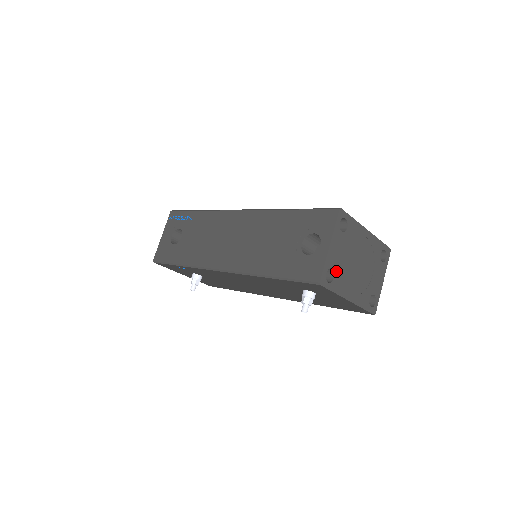
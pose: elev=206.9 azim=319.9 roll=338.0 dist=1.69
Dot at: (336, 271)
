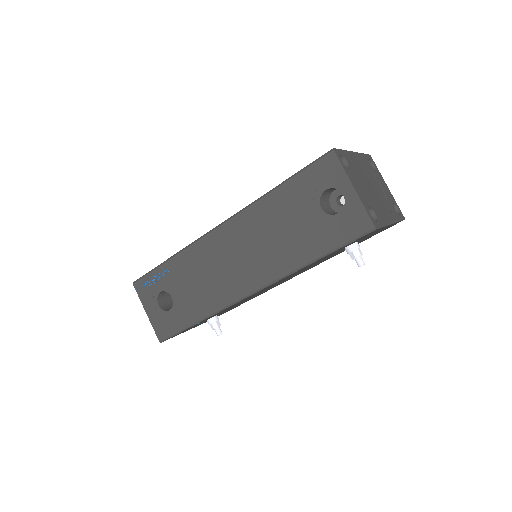
Dot at: (371, 207)
